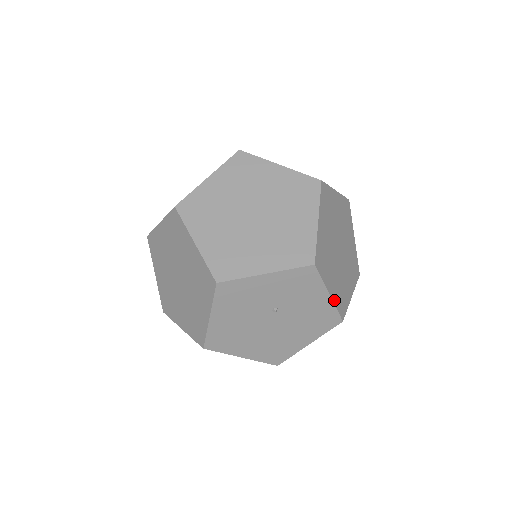
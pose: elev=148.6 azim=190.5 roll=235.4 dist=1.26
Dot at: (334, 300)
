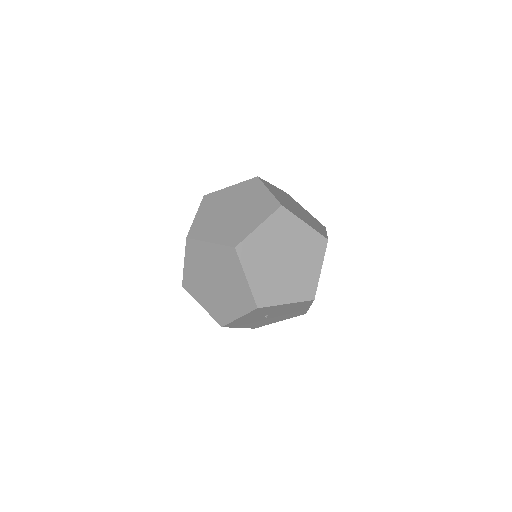
Dot at: (295, 300)
